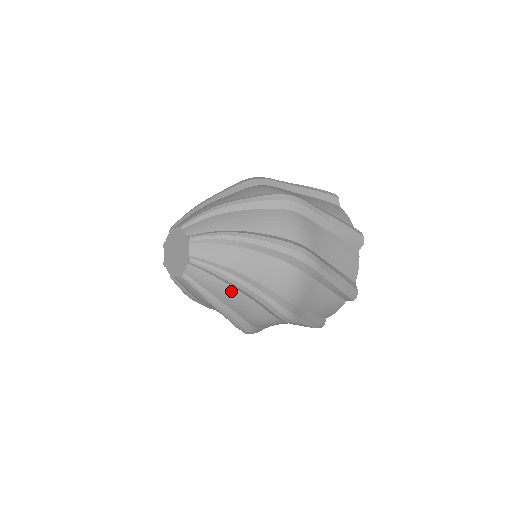
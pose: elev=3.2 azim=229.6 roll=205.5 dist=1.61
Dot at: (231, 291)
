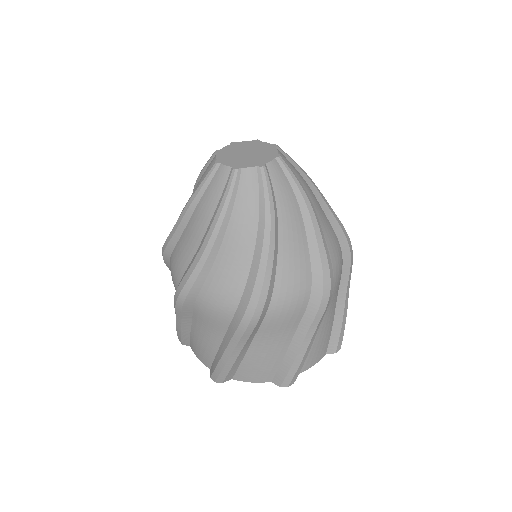
Dot at: (250, 233)
